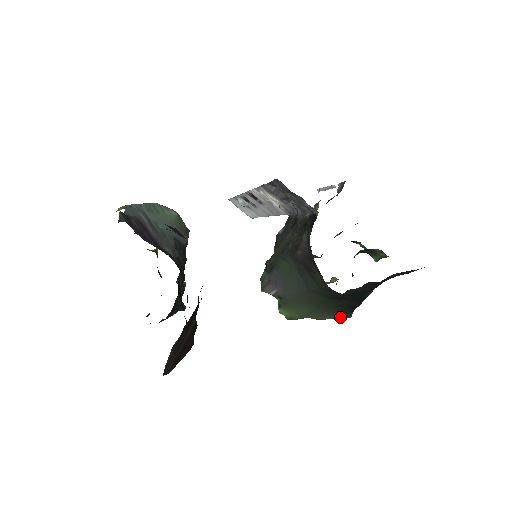
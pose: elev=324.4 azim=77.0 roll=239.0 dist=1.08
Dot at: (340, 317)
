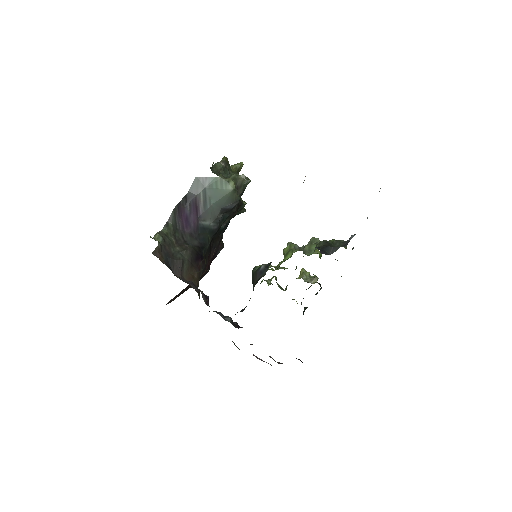
Dot at: occluded
